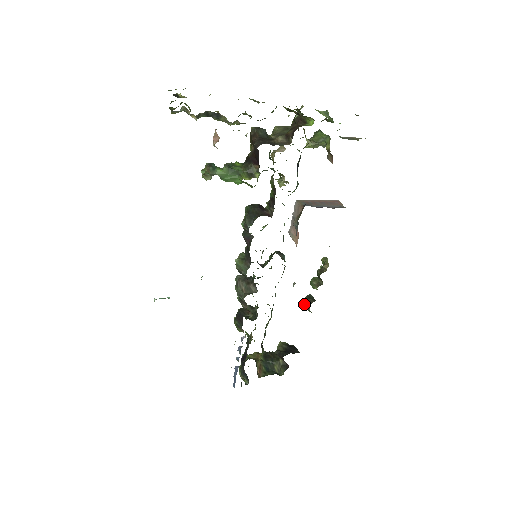
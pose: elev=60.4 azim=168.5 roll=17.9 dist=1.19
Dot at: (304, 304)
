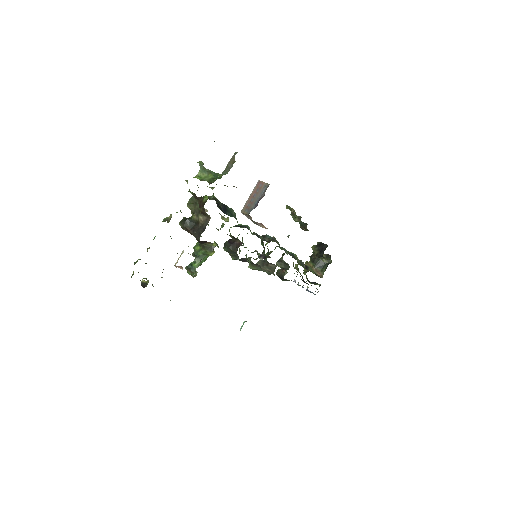
Dot at: occluded
